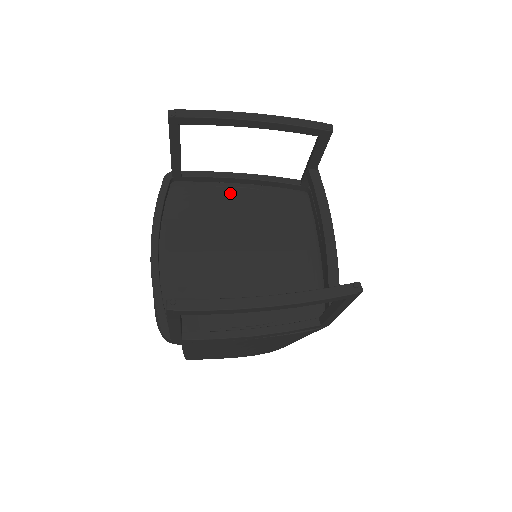
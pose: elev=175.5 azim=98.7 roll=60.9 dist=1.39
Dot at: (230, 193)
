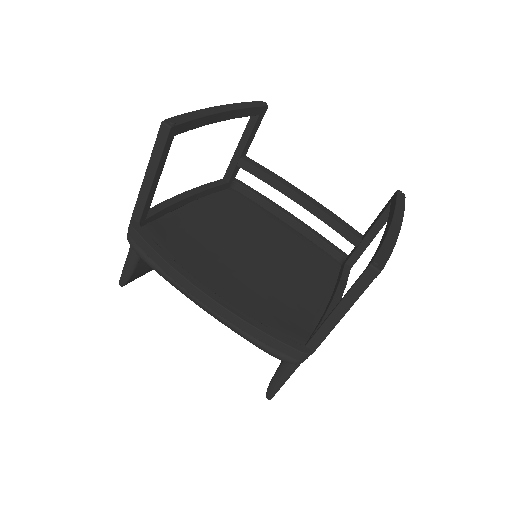
Dot at: (189, 216)
